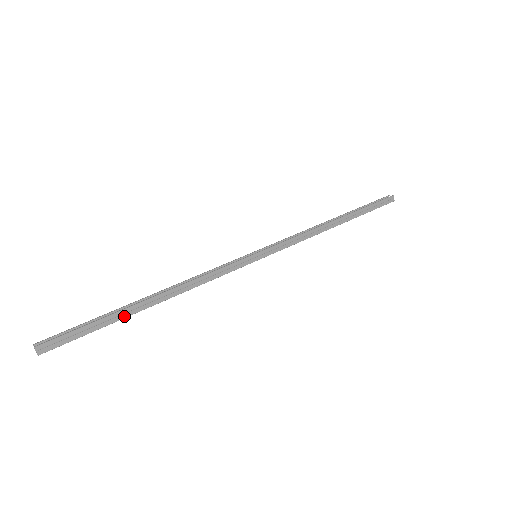
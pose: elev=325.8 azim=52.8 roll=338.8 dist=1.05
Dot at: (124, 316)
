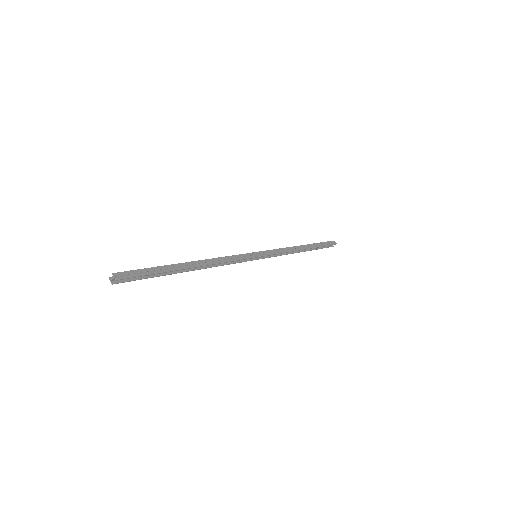
Dot at: (174, 269)
